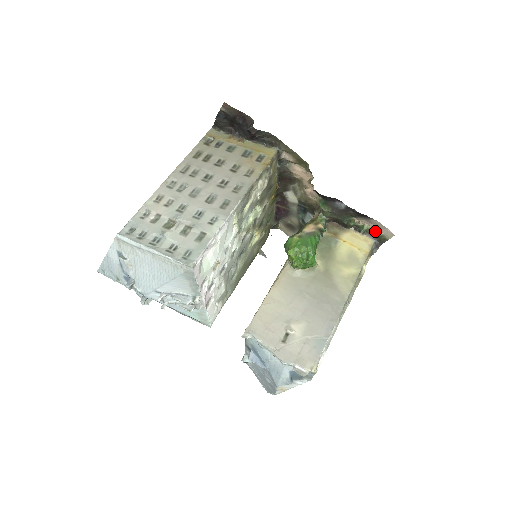
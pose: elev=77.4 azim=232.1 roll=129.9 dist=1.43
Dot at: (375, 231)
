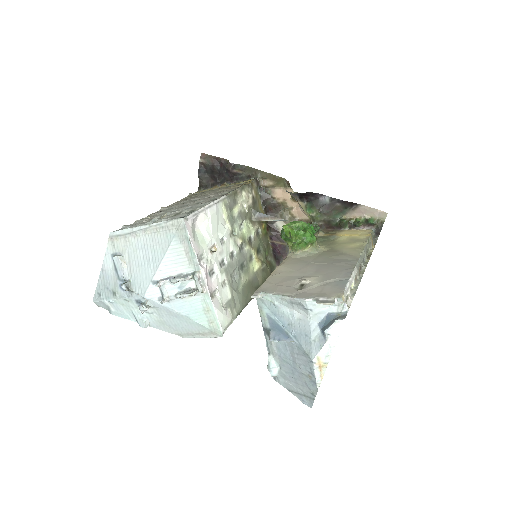
Dot at: (369, 219)
